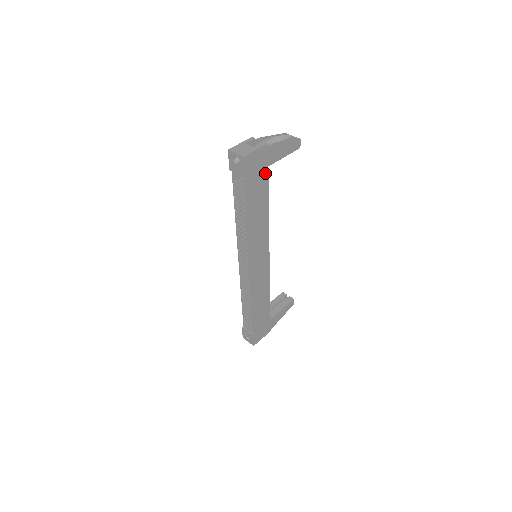
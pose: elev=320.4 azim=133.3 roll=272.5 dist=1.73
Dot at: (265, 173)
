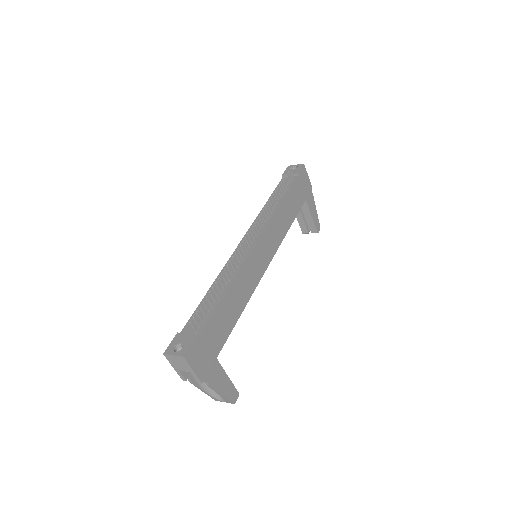
Dot at: (303, 199)
